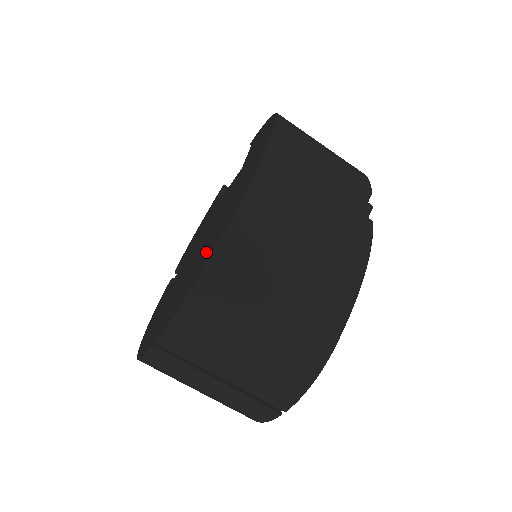
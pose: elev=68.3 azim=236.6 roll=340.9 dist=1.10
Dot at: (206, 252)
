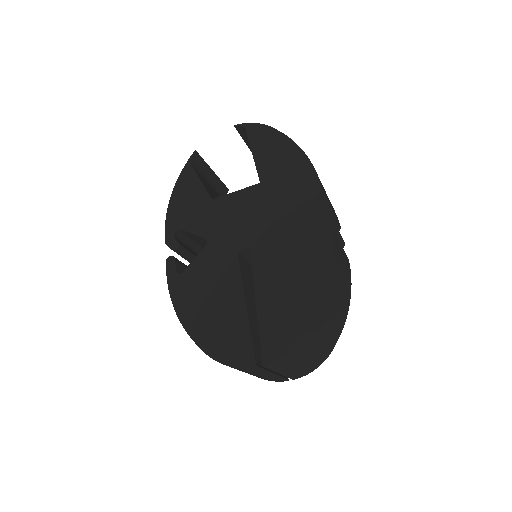
Dot at: (292, 302)
